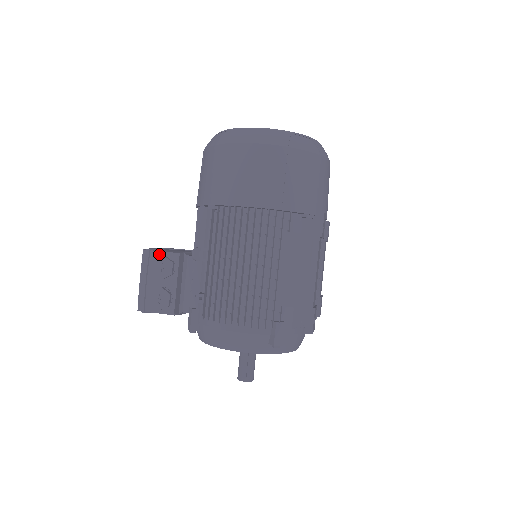
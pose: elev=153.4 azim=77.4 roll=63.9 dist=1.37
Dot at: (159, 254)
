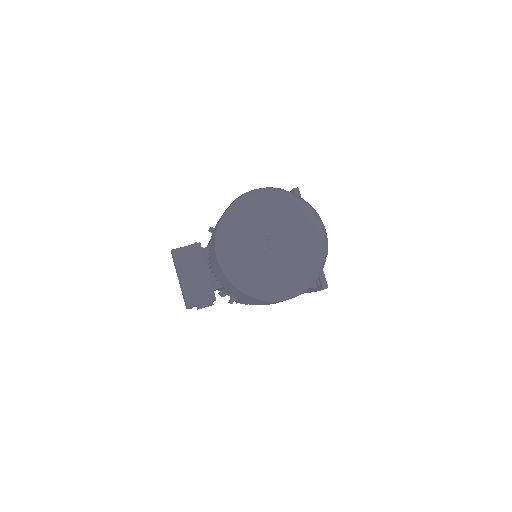
Dot at: (201, 305)
